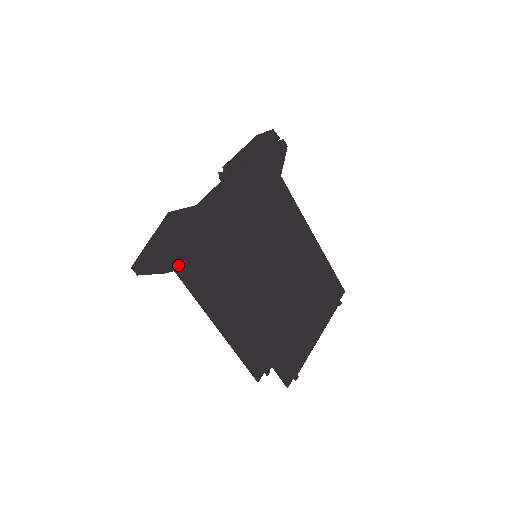
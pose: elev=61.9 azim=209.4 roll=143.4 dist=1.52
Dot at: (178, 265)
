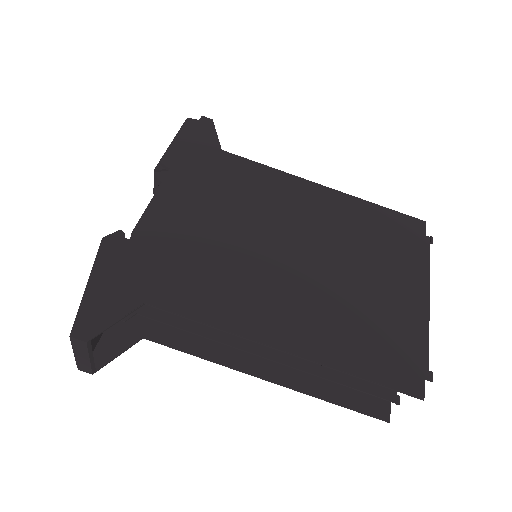
Dot at: (106, 321)
